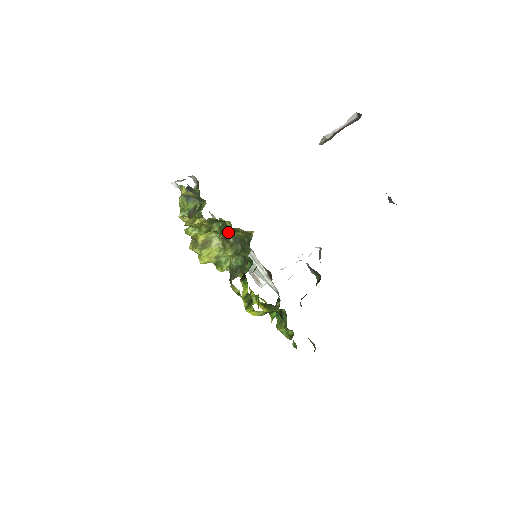
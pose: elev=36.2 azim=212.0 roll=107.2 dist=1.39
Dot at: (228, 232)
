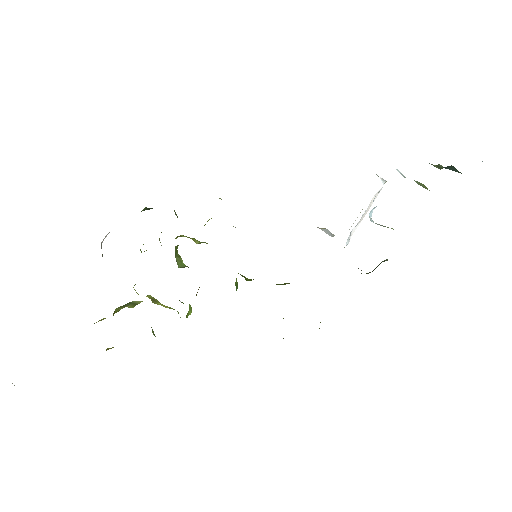
Dot at: occluded
